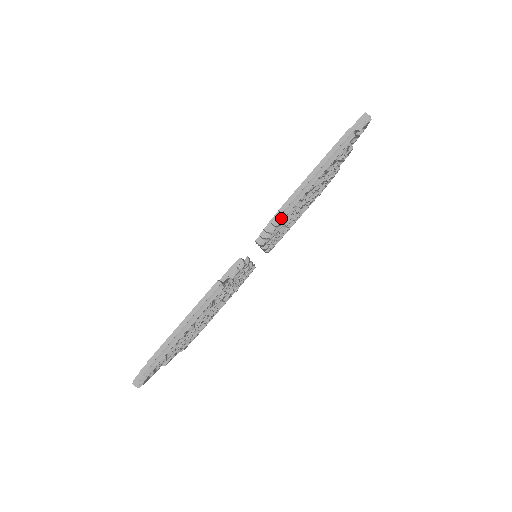
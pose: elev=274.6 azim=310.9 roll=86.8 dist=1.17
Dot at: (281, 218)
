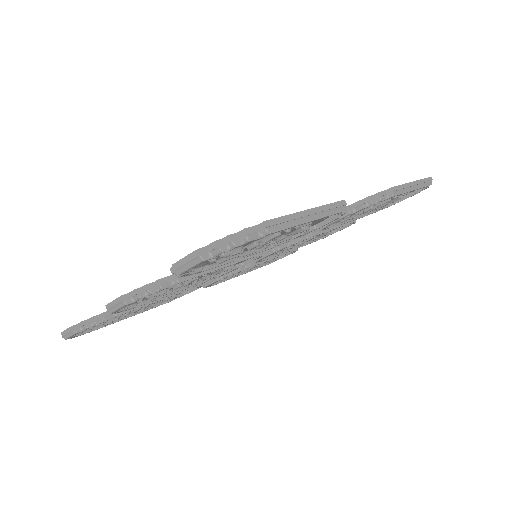
Dot at: (385, 197)
